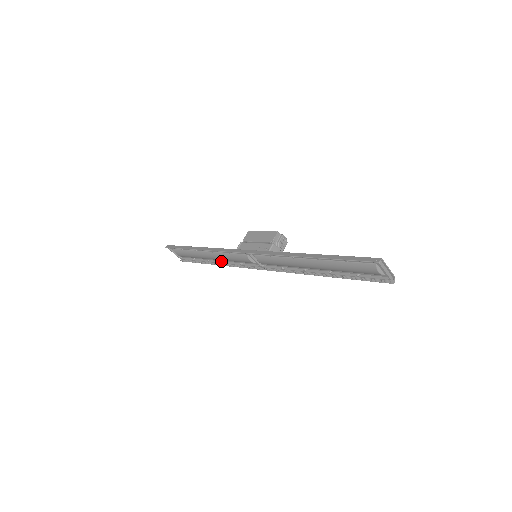
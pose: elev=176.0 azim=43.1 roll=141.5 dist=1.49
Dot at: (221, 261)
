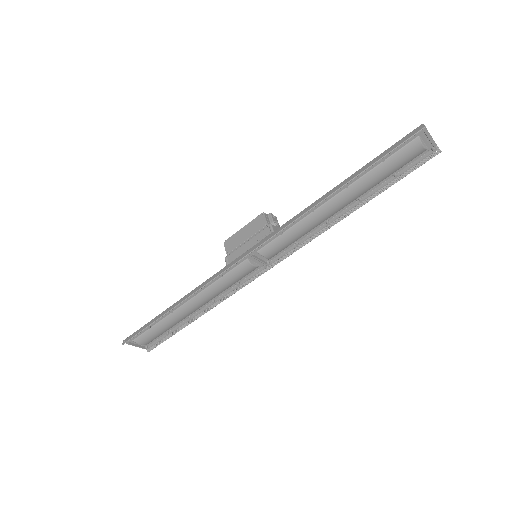
Dot at: (208, 304)
